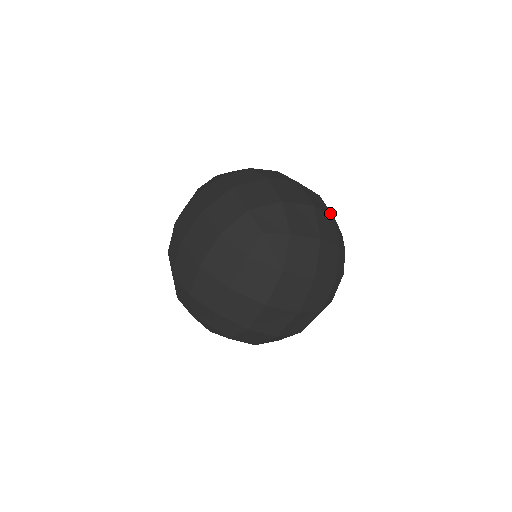
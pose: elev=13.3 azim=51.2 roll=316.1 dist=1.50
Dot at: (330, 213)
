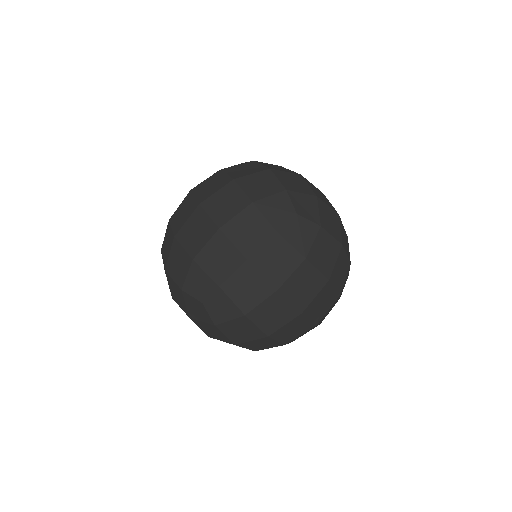
Dot at: occluded
